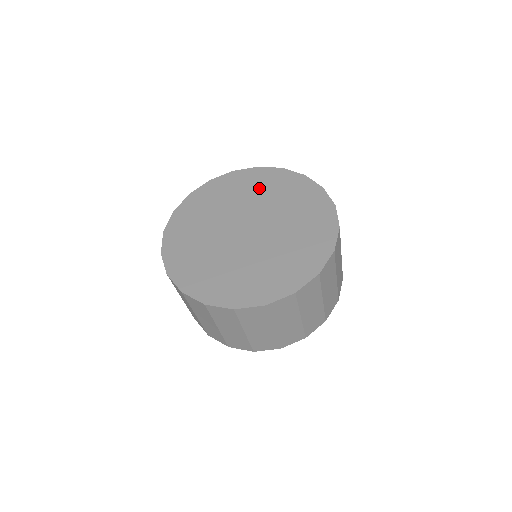
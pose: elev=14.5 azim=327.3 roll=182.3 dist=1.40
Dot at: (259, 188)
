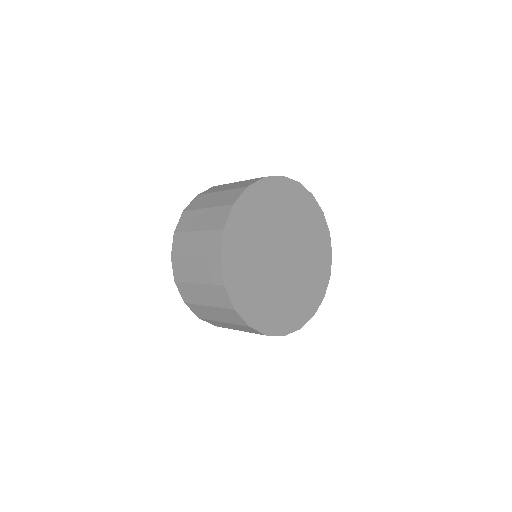
Dot at: (275, 206)
